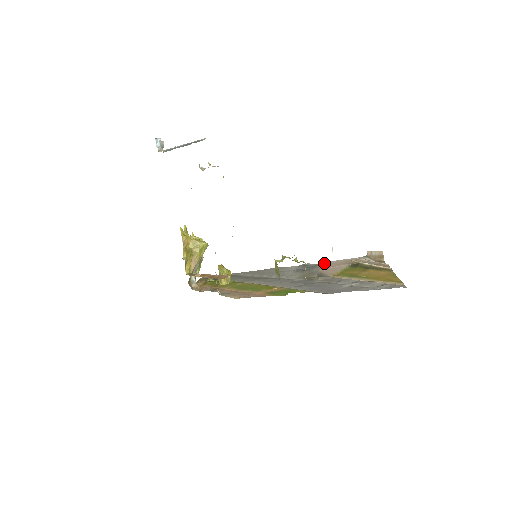
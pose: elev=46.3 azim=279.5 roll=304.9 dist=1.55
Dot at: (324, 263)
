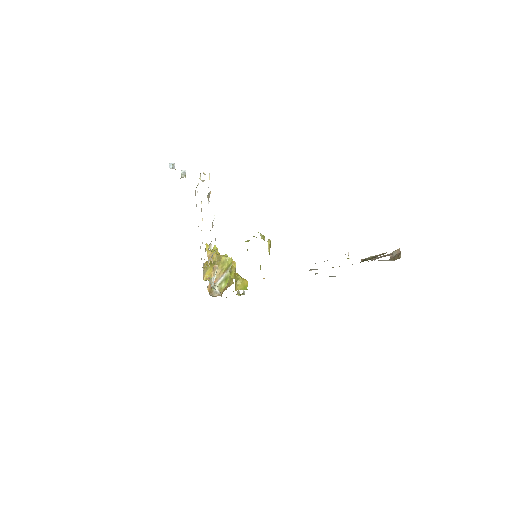
Dot at: occluded
